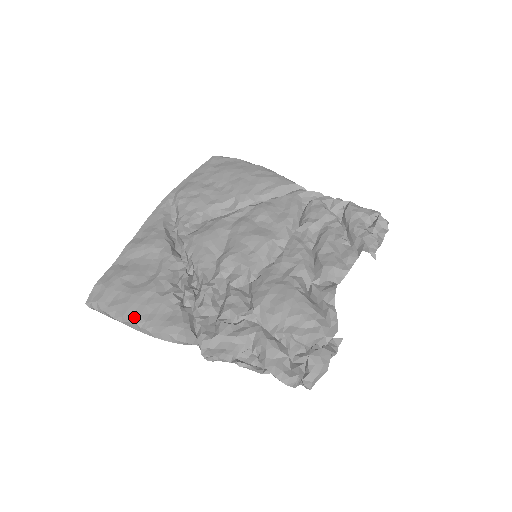
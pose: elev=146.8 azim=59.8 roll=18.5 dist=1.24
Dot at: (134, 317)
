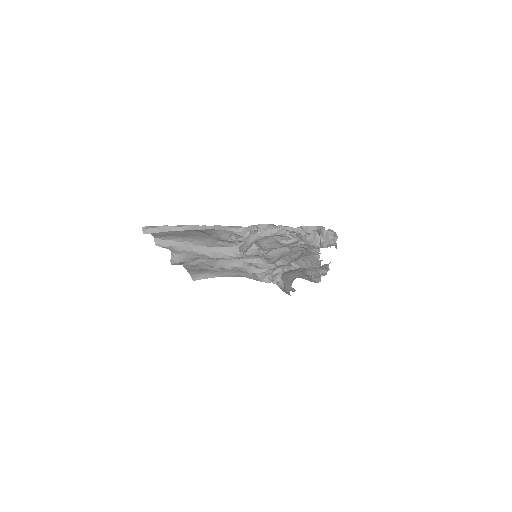
Dot at: (191, 226)
